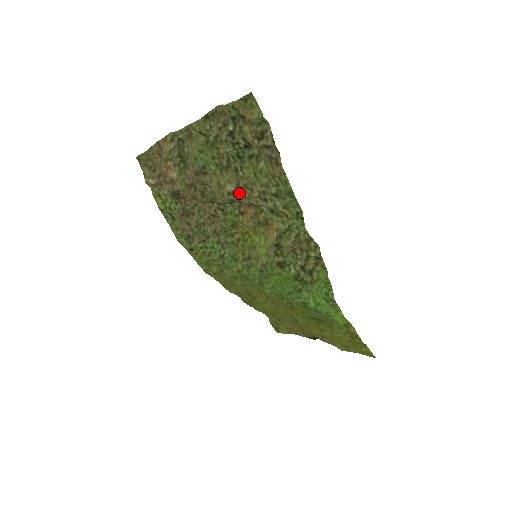
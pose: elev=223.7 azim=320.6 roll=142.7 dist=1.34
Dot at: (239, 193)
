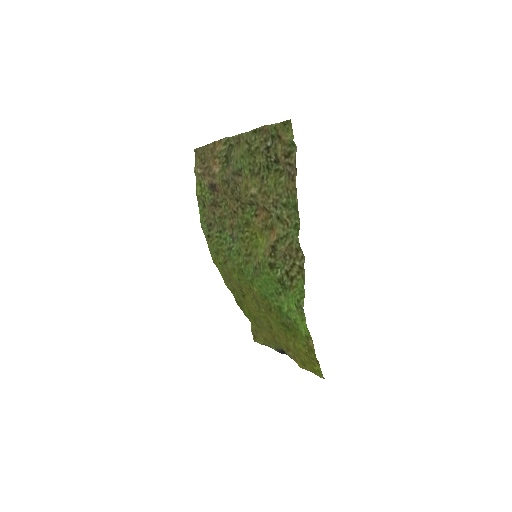
Dot at: (259, 196)
